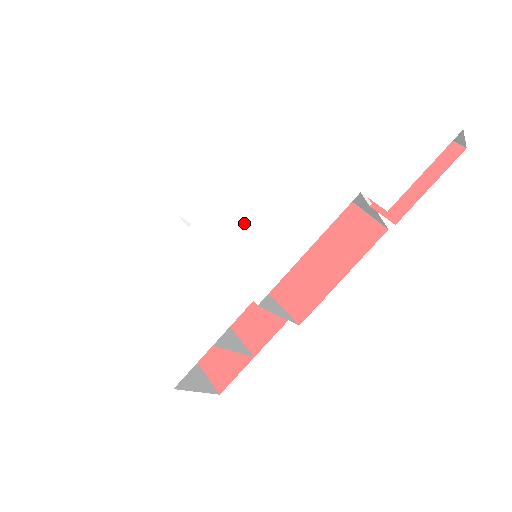
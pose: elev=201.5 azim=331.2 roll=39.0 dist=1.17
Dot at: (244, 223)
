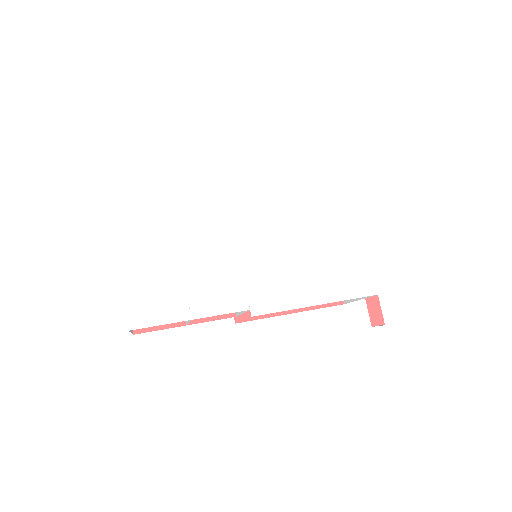
Dot at: (281, 236)
